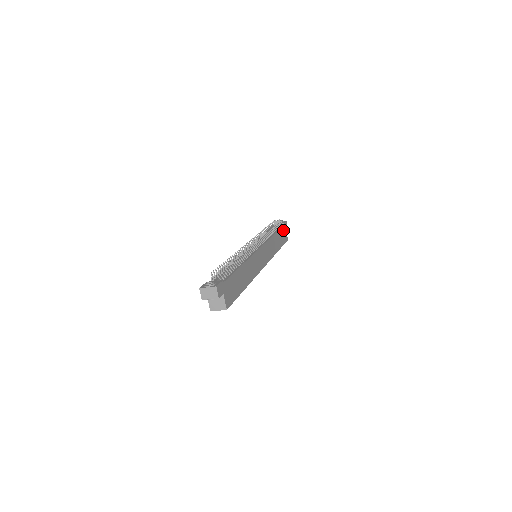
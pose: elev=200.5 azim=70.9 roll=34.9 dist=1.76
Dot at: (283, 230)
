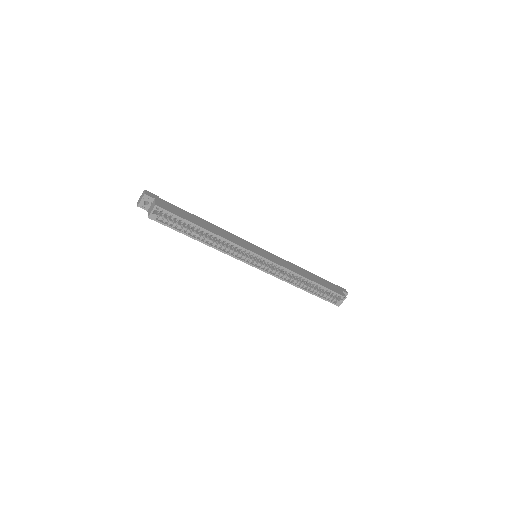
Dot at: (332, 285)
